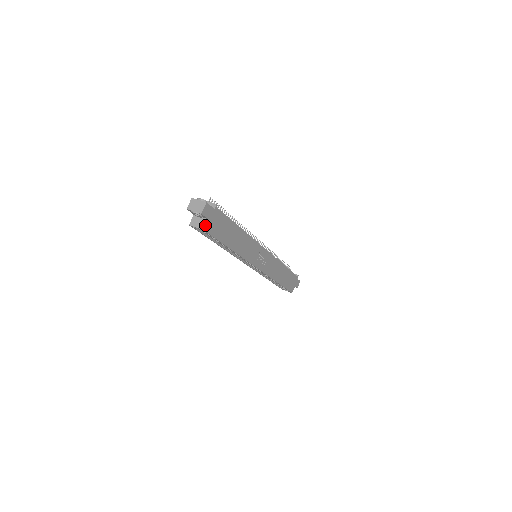
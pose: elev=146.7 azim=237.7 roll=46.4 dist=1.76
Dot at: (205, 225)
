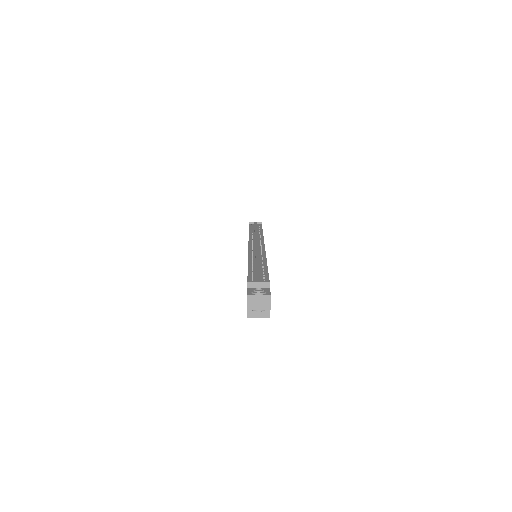
Dot at: (269, 312)
